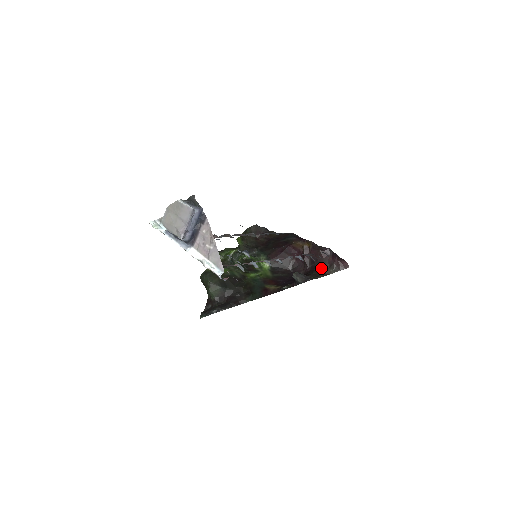
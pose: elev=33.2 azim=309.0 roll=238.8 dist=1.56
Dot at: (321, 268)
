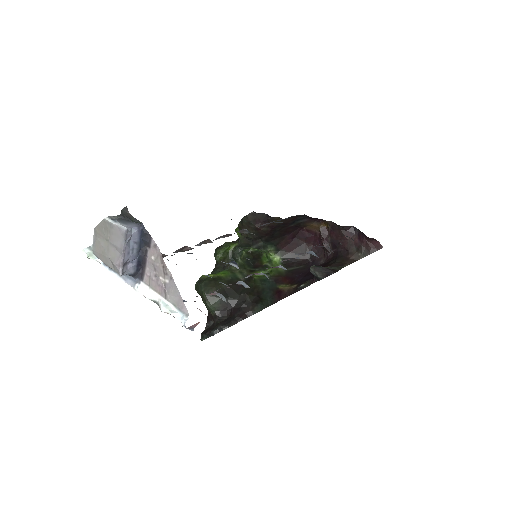
Dot at: (346, 253)
